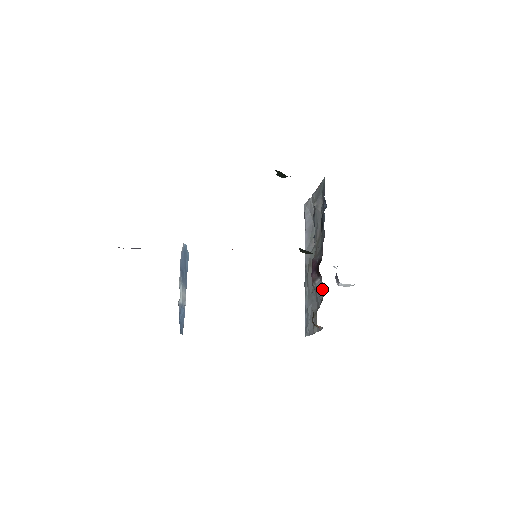
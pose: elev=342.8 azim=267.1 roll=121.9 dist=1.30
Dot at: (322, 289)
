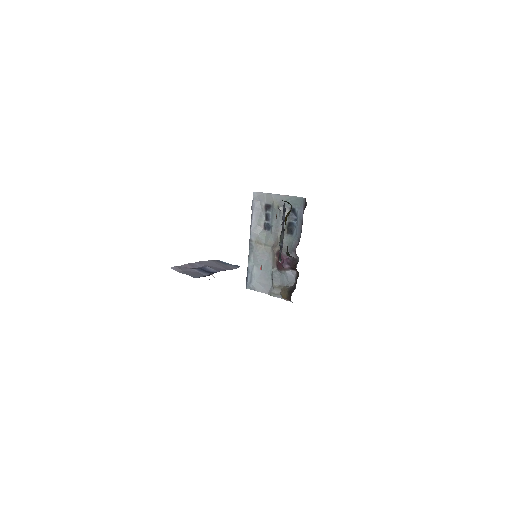
Dot at: (293, 278)
